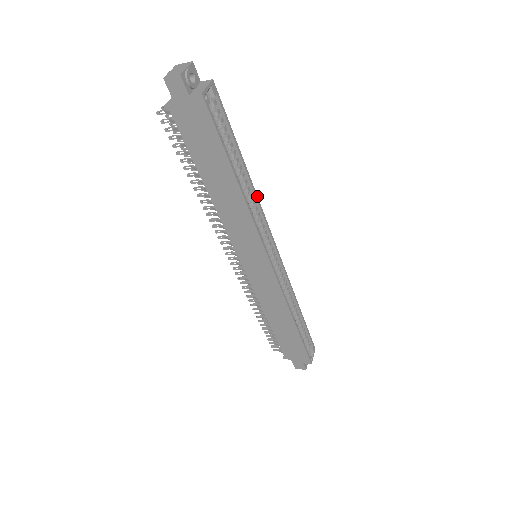
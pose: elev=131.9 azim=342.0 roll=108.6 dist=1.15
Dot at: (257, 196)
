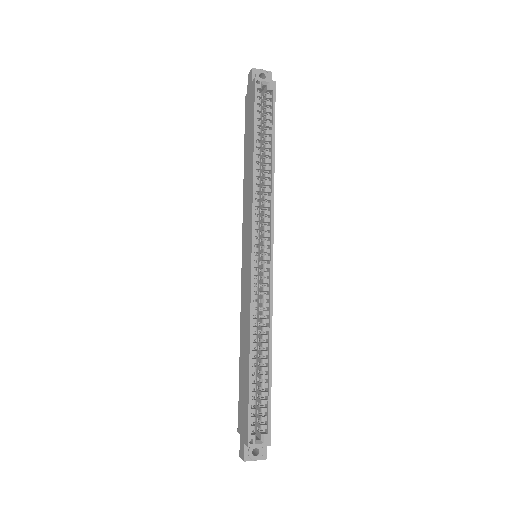
Dot at: occluded
